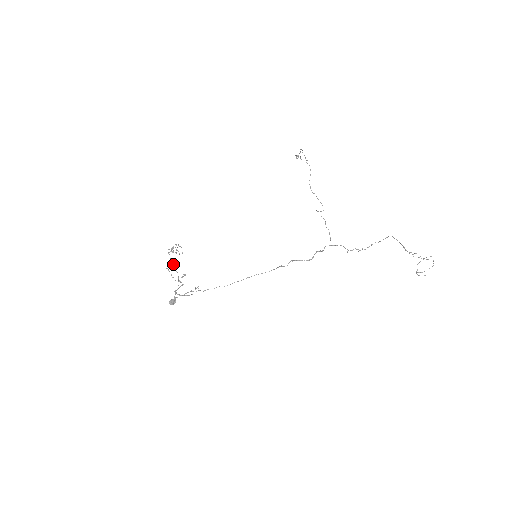
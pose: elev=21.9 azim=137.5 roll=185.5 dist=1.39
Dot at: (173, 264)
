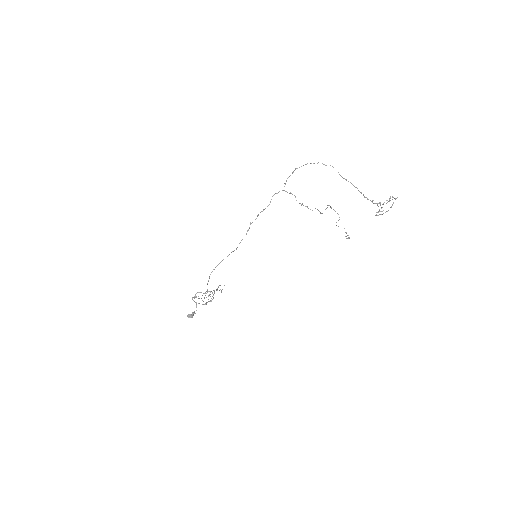
Dot at: (213, 298)
